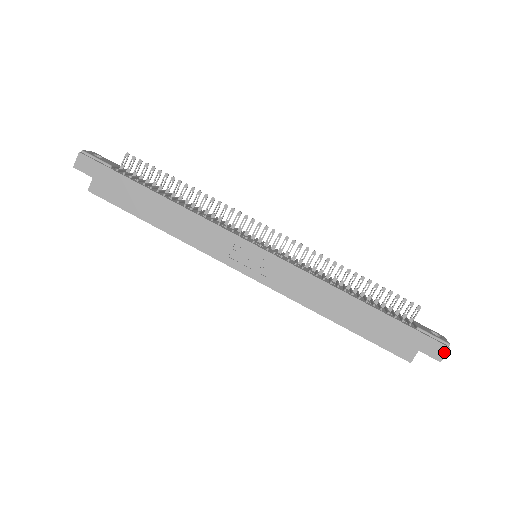
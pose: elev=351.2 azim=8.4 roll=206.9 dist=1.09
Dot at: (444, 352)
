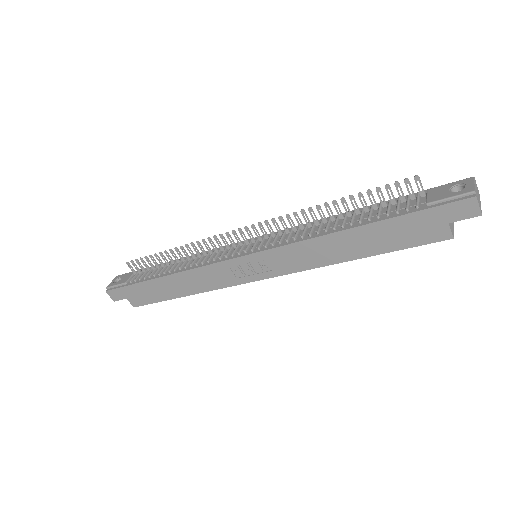
Dot at: (474, 205)
